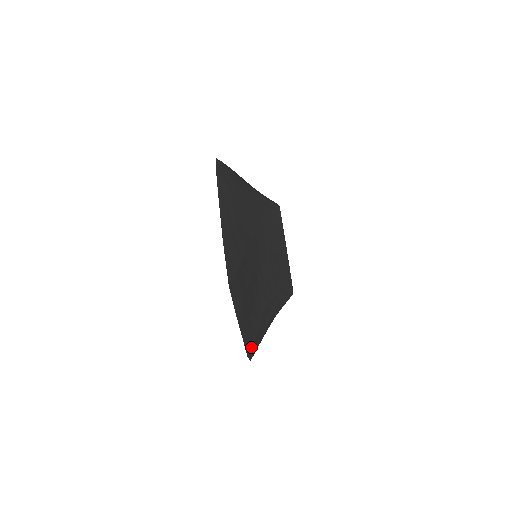
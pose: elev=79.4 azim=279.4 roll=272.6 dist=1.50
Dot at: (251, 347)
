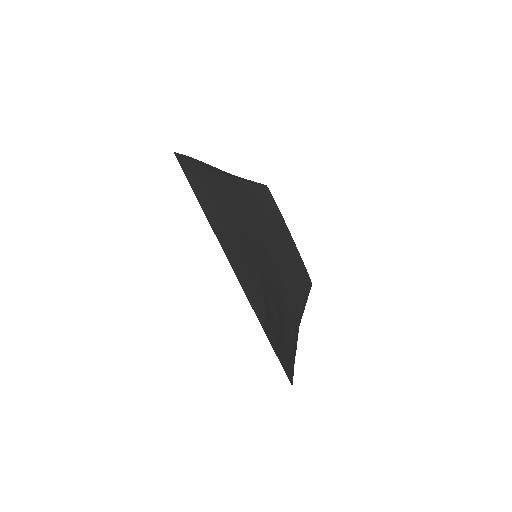
Dot at: (292, 373)
